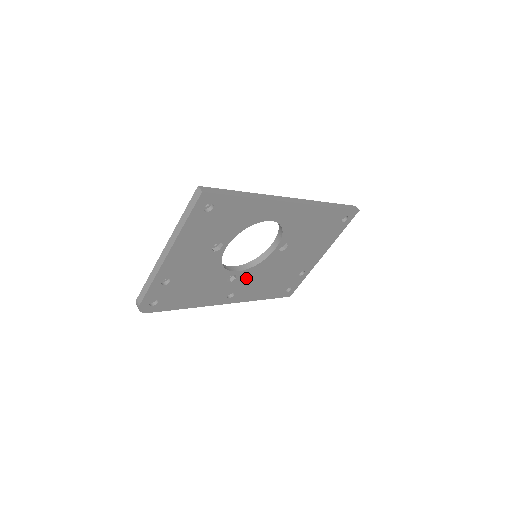
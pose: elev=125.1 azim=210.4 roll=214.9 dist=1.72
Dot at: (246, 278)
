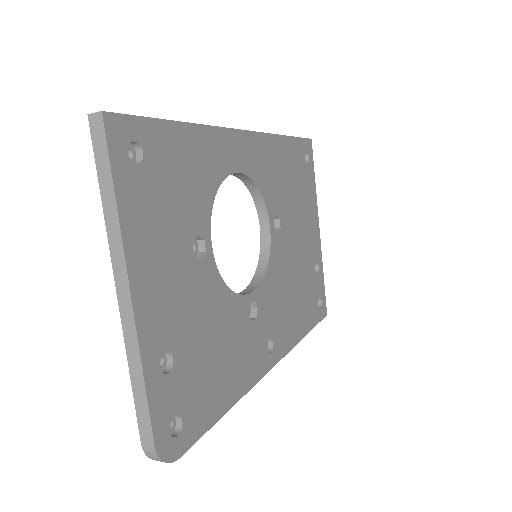
Dot at: (268, 302)
